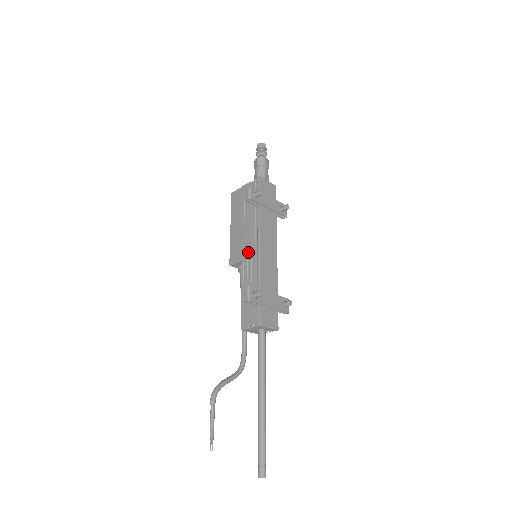
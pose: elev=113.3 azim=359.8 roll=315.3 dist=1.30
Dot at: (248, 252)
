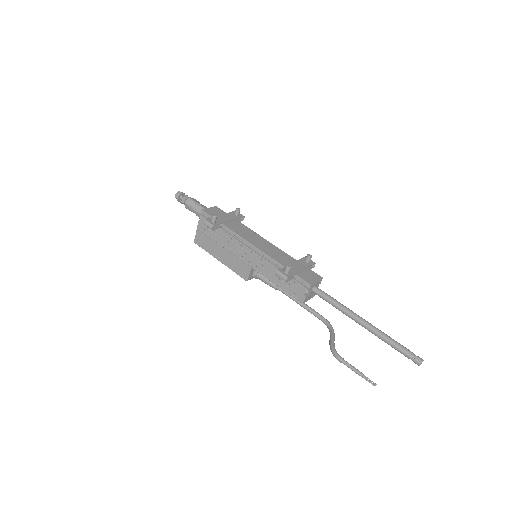
Dot at: (249, 258)
